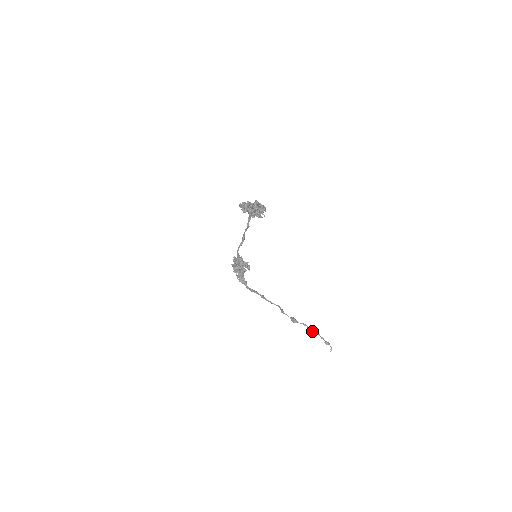
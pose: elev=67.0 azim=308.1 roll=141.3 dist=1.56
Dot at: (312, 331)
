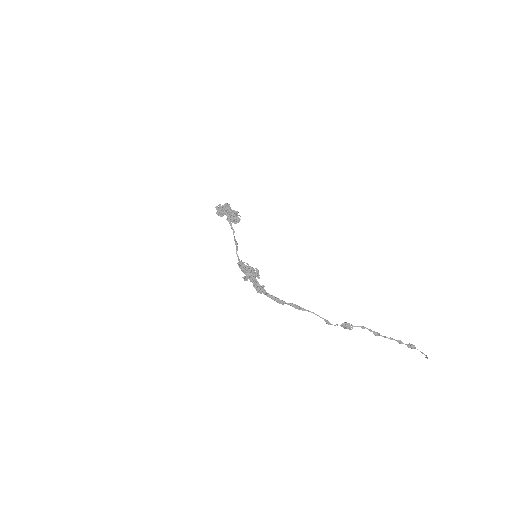
Dot at: (379, 334)
